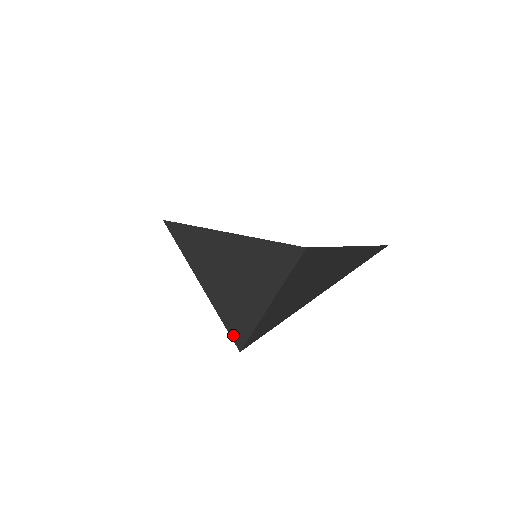
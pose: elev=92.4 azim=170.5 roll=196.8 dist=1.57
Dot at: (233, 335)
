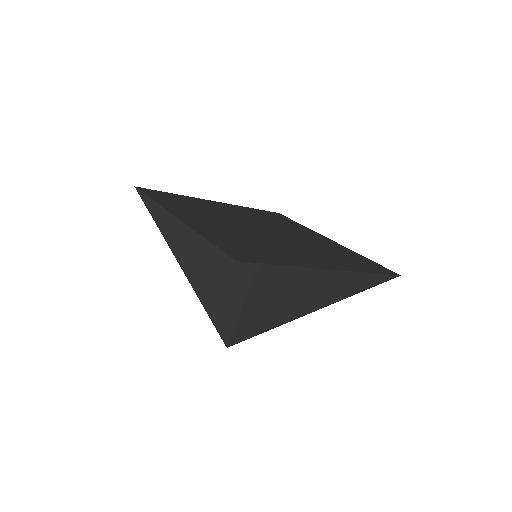
Dot at: (220, 330)
